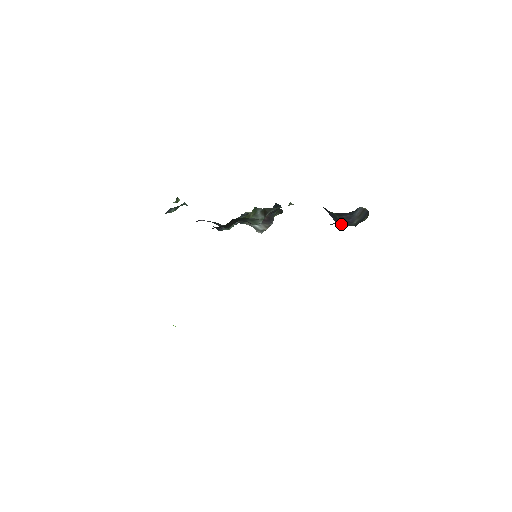
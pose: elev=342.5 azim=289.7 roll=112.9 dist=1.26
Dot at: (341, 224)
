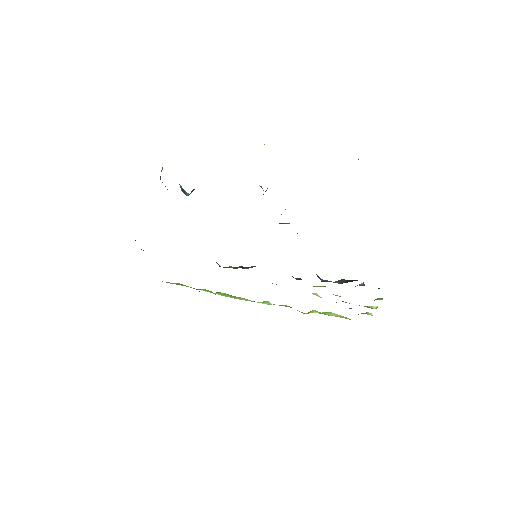
Dot at: occluded
